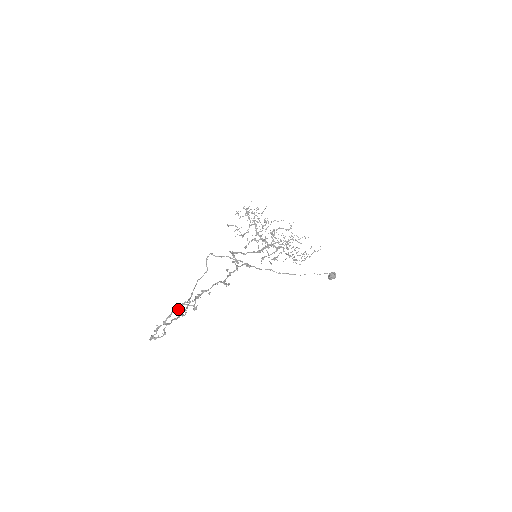
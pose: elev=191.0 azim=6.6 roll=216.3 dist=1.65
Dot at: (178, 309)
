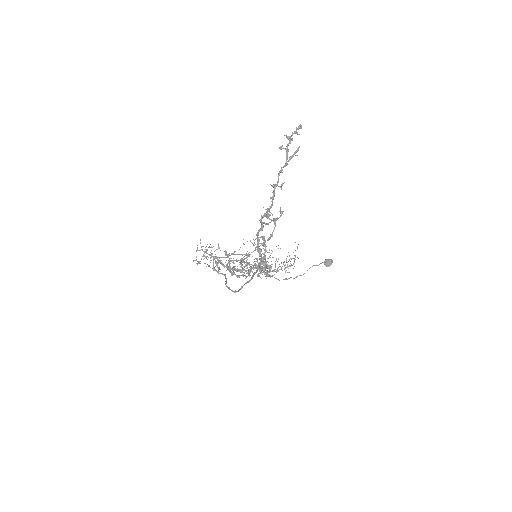
Dot at: (261, 226)
